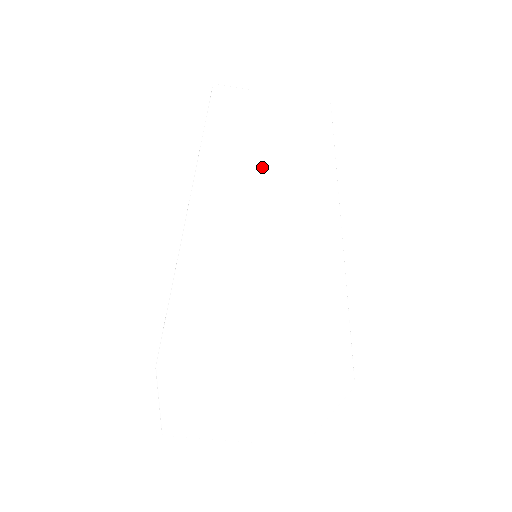
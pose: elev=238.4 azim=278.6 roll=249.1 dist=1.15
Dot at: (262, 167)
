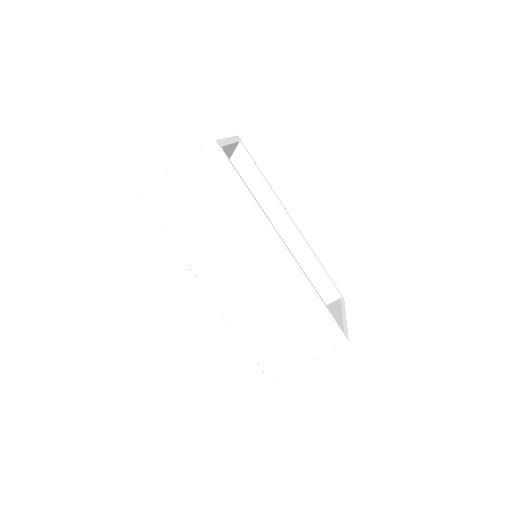
Dot at: (225, 249)
